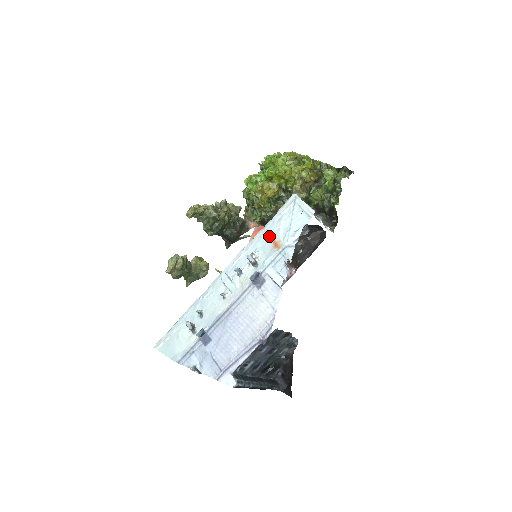
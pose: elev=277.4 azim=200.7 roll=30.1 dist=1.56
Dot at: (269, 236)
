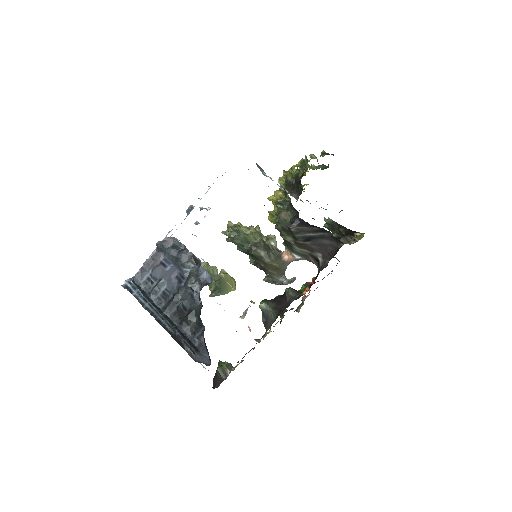
Dot at: occluded
